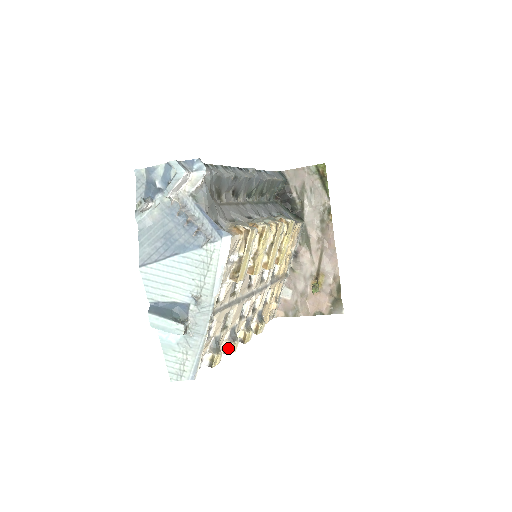
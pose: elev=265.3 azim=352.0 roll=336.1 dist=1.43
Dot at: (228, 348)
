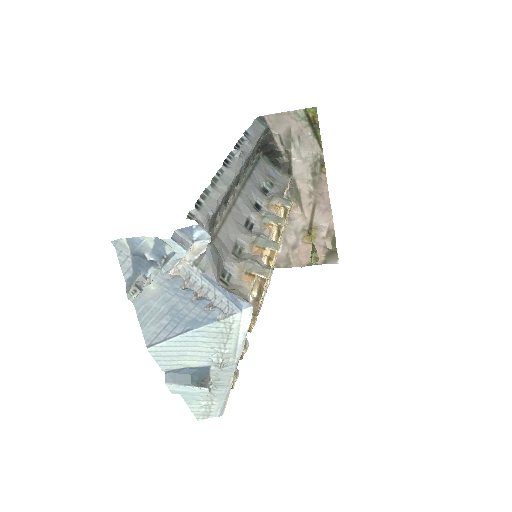
Dot at: occluded
